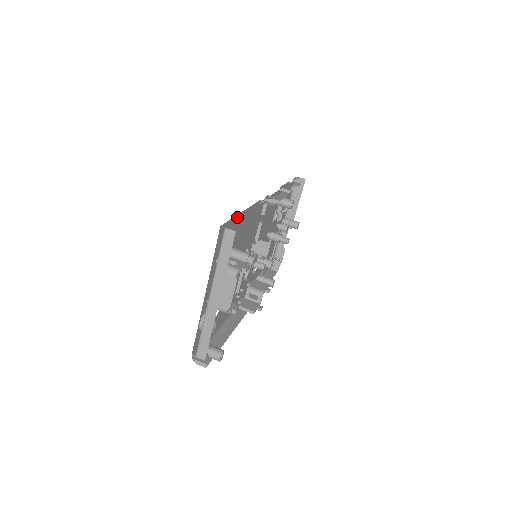
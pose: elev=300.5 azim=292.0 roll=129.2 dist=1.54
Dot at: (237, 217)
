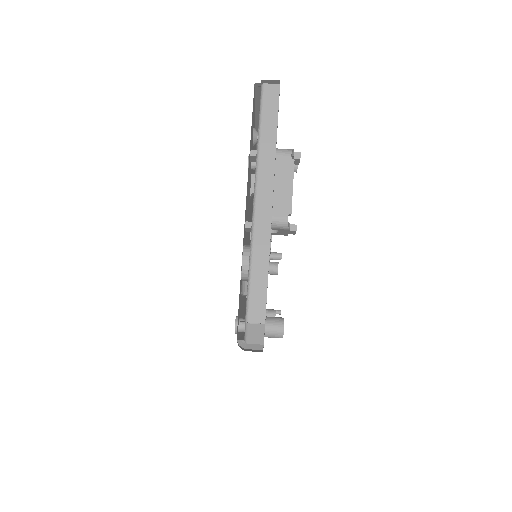
Dot at: (254, 124)
